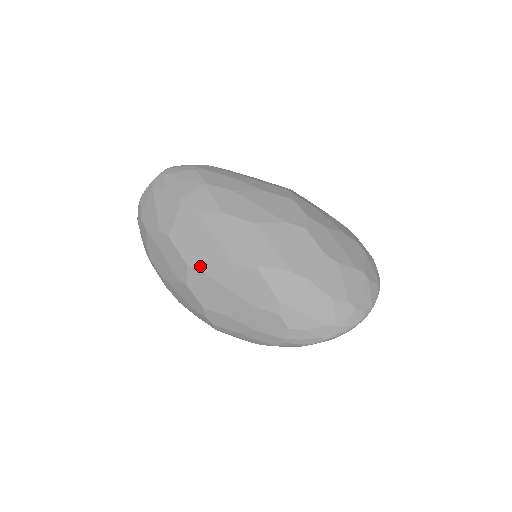
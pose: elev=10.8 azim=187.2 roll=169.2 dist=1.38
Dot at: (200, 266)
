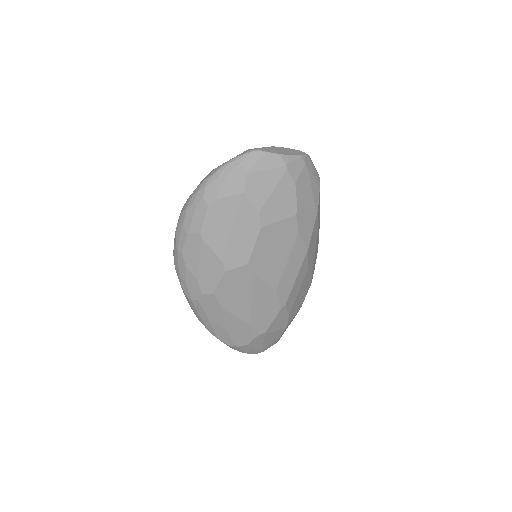
Dot at: (256, 273)
